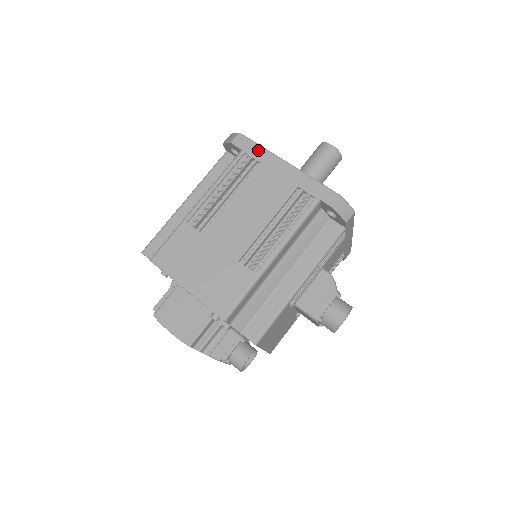
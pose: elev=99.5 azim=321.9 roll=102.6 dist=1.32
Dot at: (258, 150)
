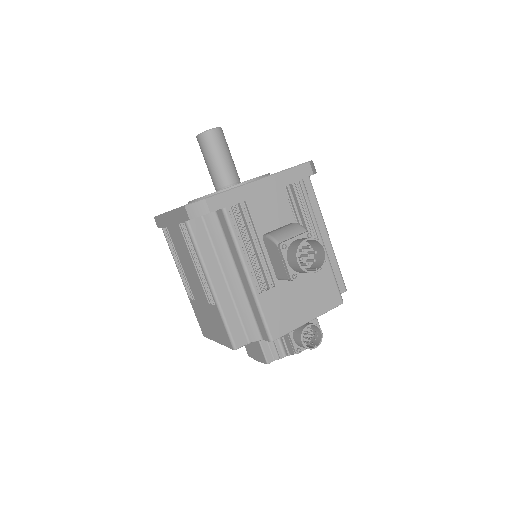
Dot at: (161, 220)
